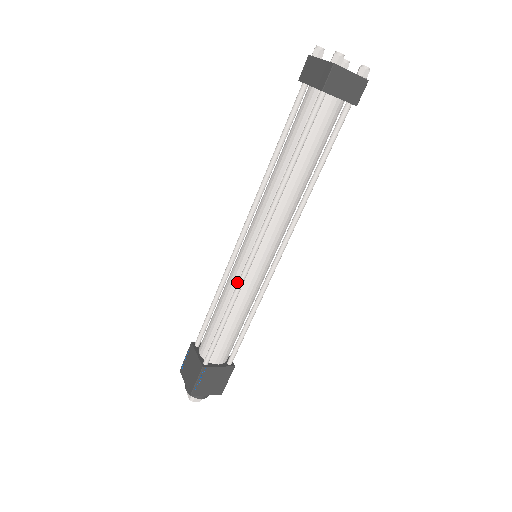
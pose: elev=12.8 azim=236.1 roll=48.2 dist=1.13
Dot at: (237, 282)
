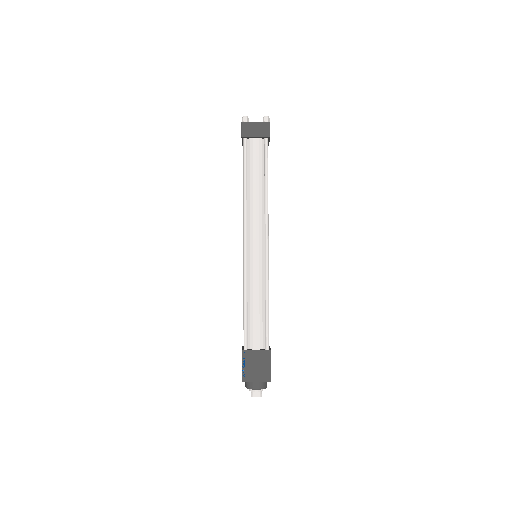
Dot at: occluded
